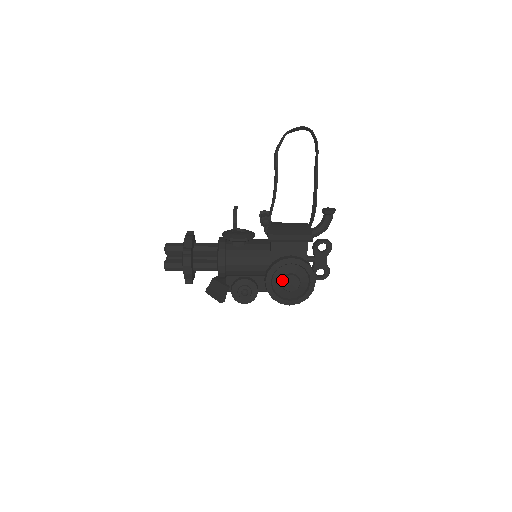
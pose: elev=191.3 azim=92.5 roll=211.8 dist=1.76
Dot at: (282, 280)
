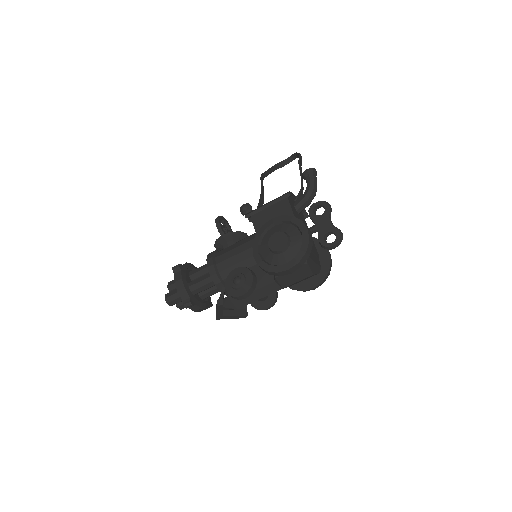
Dot at: (268, 243)
